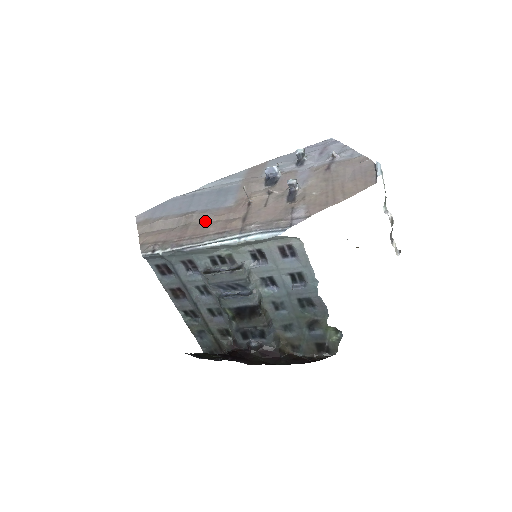
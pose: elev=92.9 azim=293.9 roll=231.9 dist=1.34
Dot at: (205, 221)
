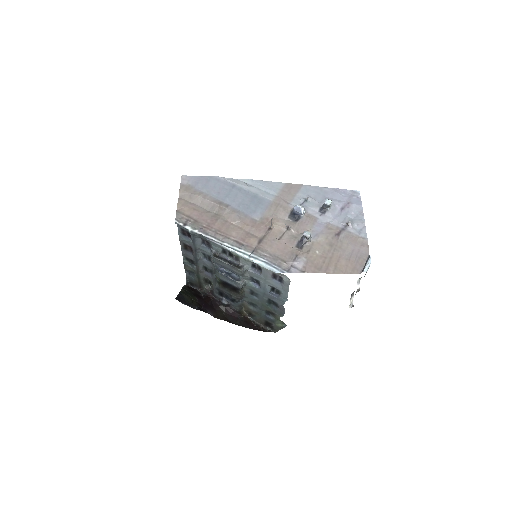
Dot at: (232, 221)
